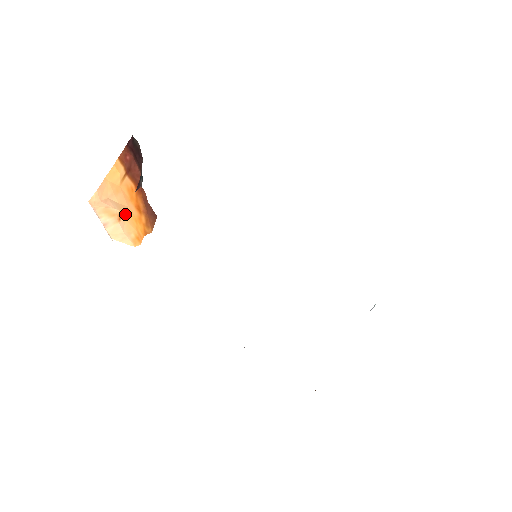
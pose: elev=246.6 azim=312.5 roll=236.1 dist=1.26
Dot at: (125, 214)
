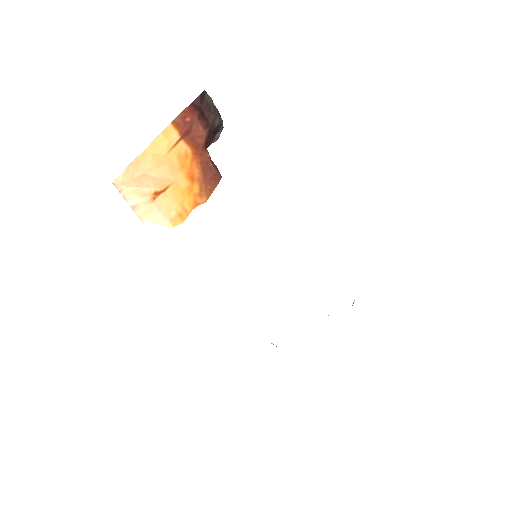
Dot at: (166, 189)
